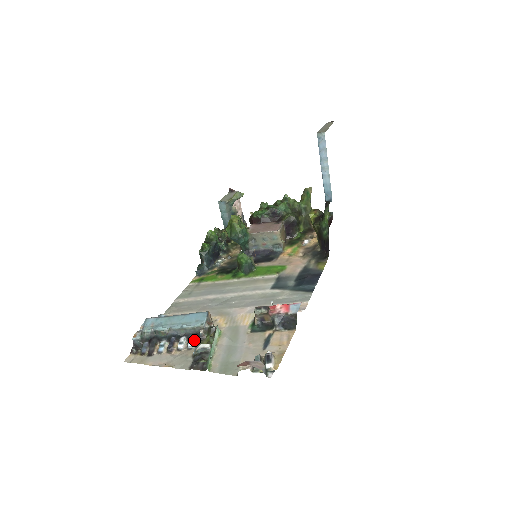
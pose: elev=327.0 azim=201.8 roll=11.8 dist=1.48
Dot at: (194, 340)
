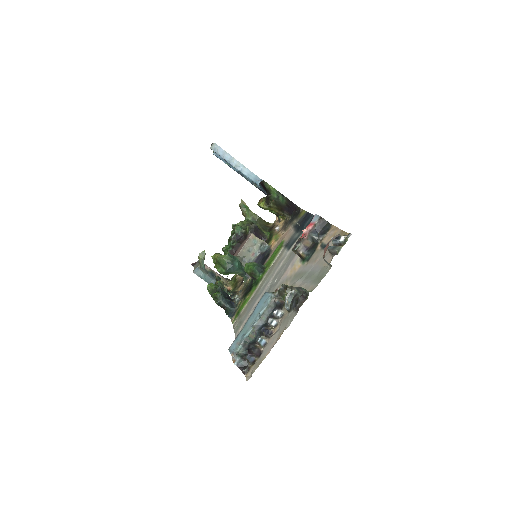
Dot at: (278, 310)
